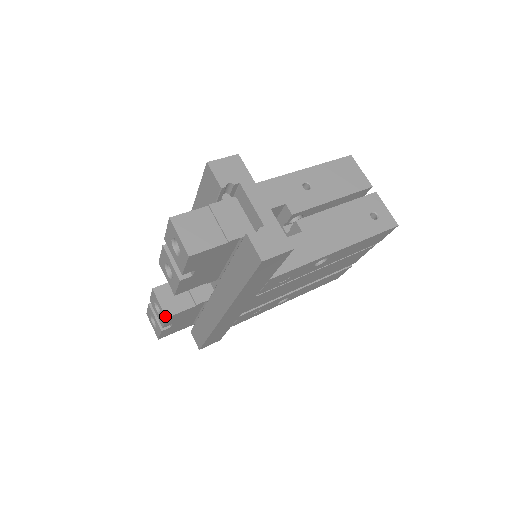
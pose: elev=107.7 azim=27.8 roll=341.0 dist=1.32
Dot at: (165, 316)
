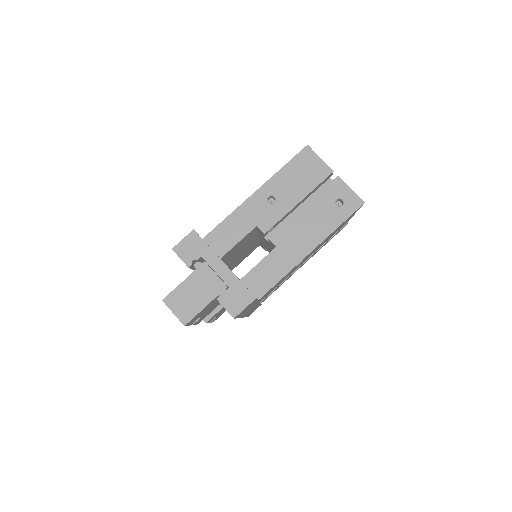
Dot at: occluded
